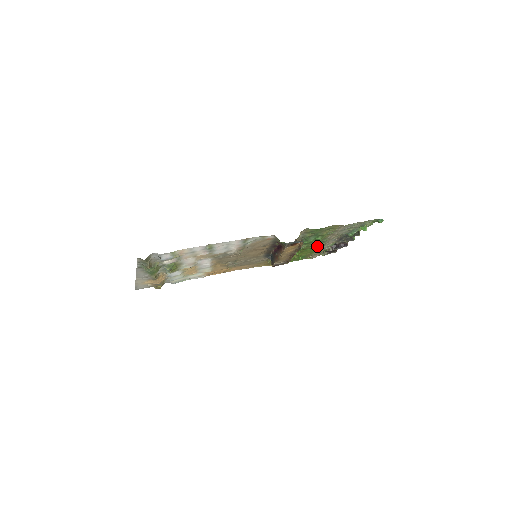
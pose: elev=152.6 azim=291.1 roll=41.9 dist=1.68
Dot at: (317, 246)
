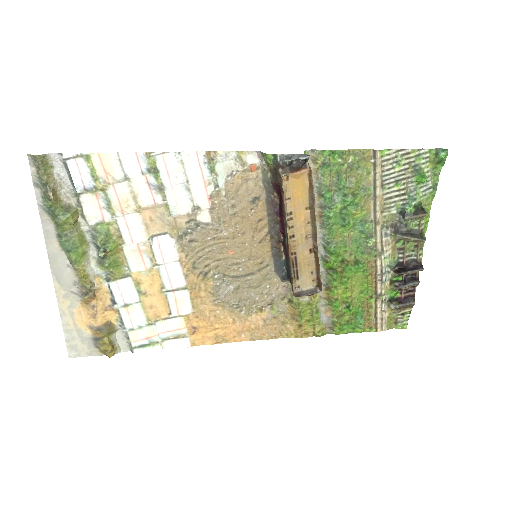
Dot at: (365, 257)
